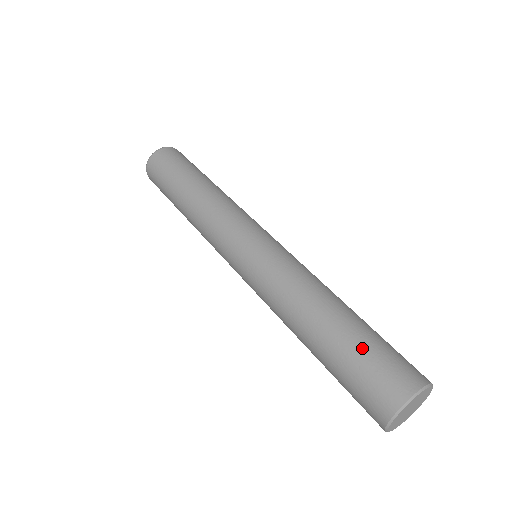
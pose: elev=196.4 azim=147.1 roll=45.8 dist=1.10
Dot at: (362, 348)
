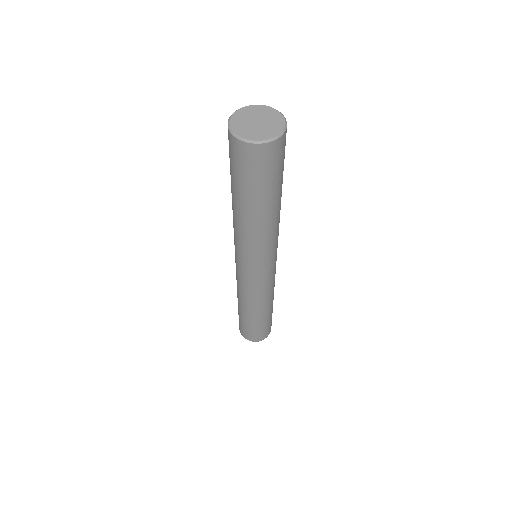
Dot at: occluded
